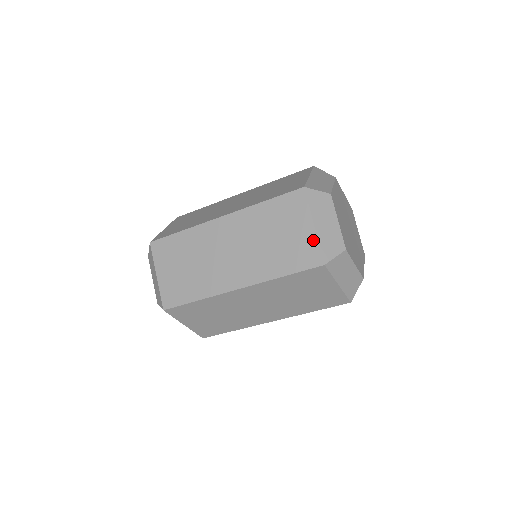
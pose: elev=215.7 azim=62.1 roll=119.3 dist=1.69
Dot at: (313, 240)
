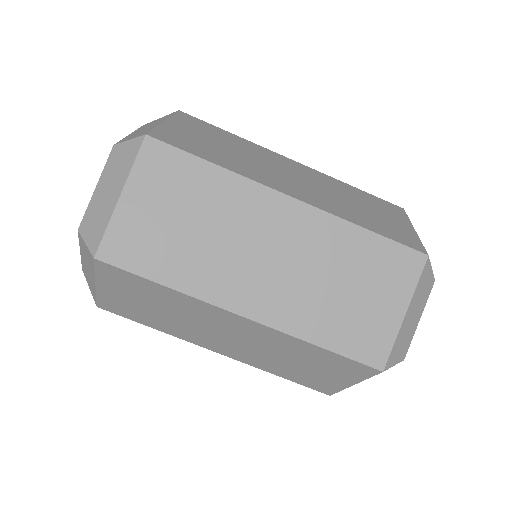
Dot at: (392, 331)
